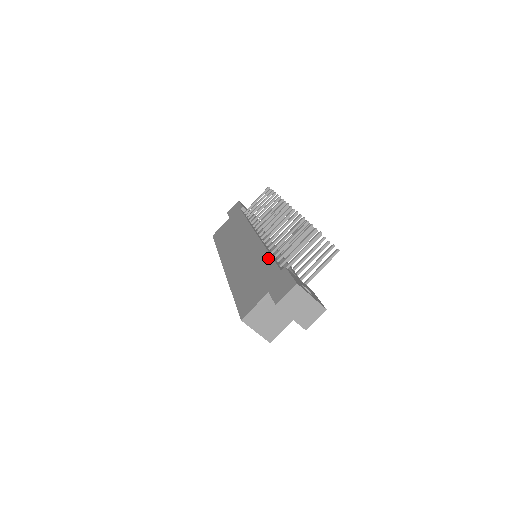
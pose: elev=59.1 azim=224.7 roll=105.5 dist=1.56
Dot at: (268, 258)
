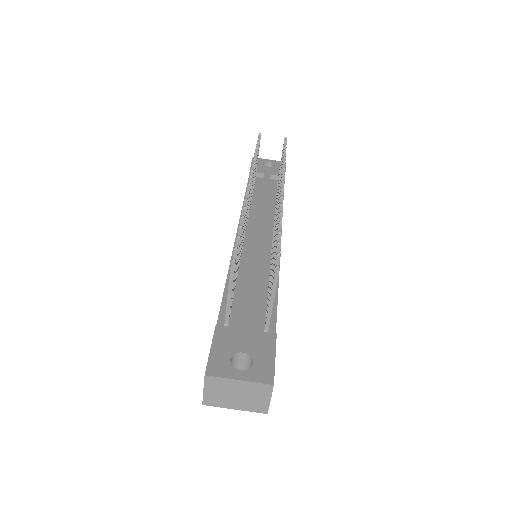
Dot at: (223, 294)
